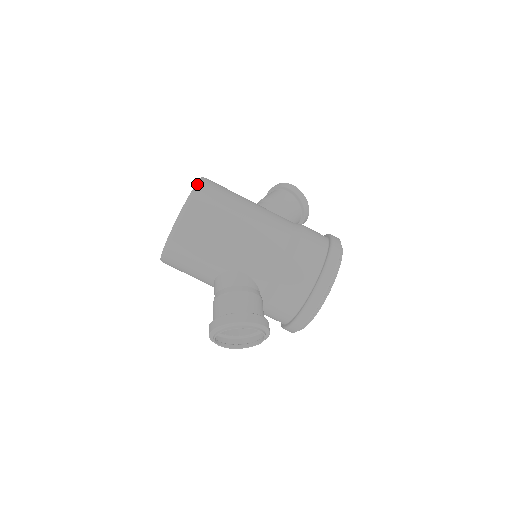
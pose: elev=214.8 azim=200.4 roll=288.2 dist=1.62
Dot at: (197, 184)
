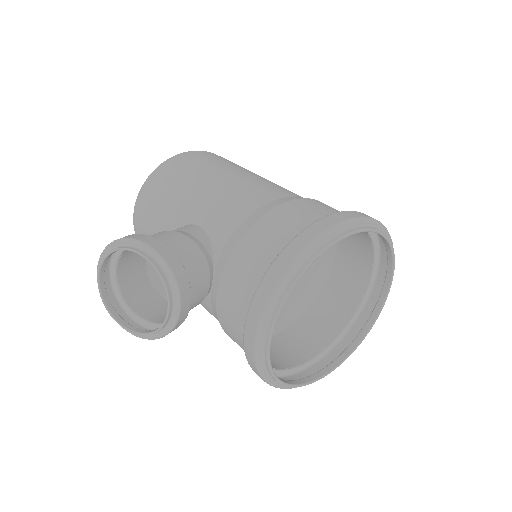
Dot at: occluded
